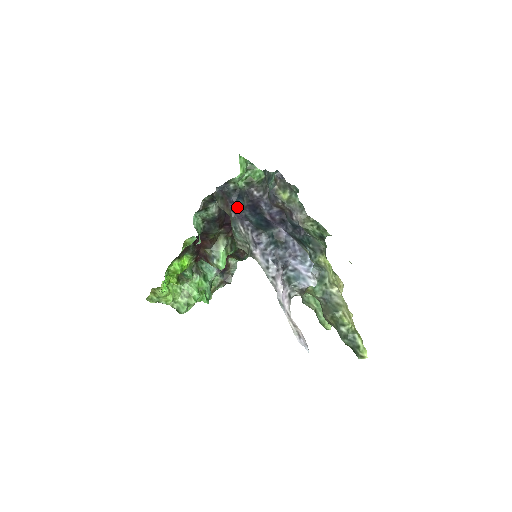
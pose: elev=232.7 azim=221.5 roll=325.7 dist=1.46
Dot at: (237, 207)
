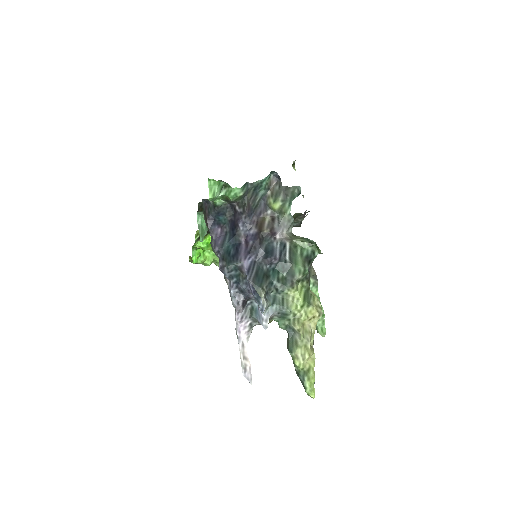
Dot at: (218, 223)
